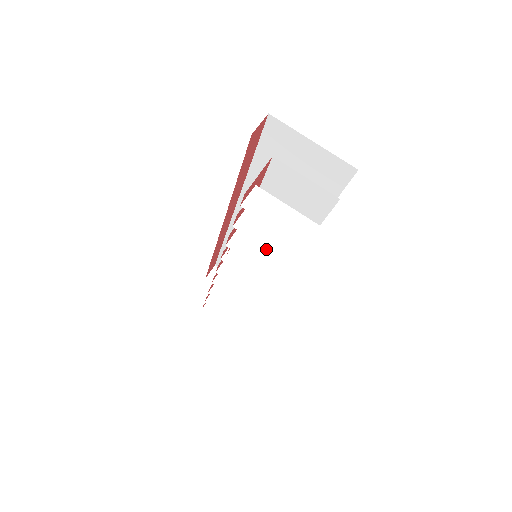
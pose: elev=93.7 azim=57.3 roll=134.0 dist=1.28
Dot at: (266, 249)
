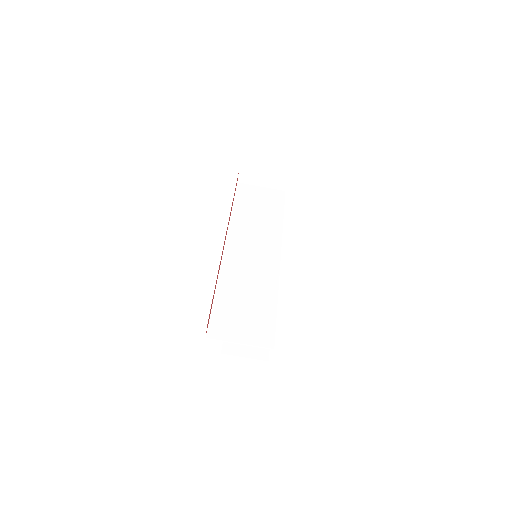
Dot at: occluded
